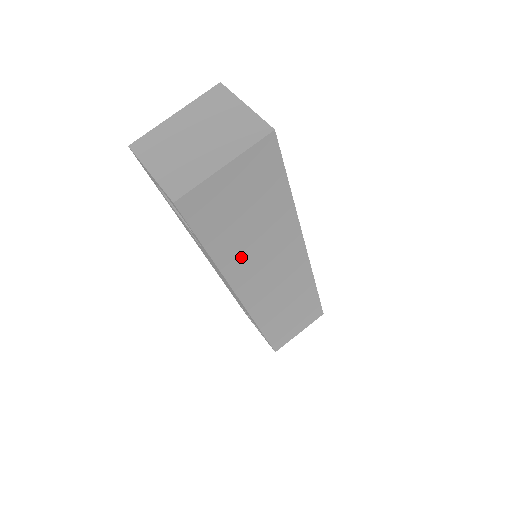
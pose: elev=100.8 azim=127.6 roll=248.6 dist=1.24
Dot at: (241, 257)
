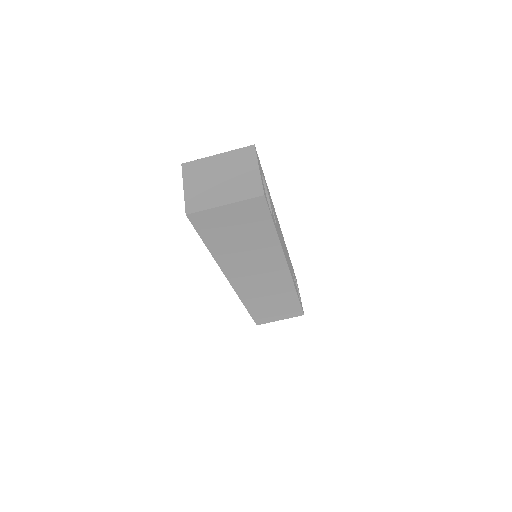
Dot at: (232, 256)
